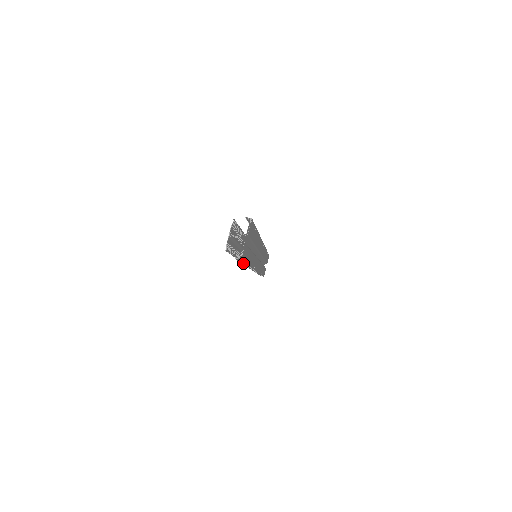
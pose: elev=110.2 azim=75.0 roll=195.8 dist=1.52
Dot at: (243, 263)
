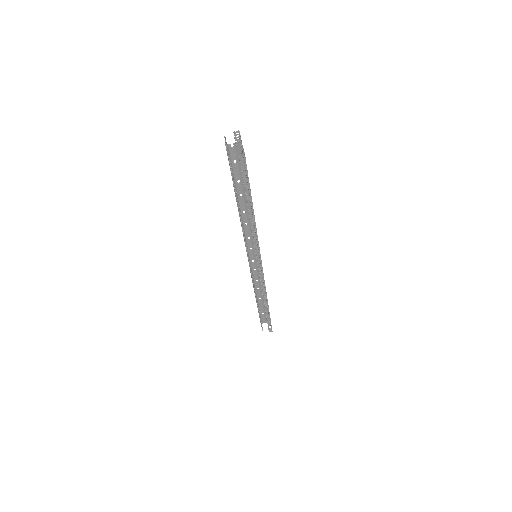
Dot at: (247, 199)
